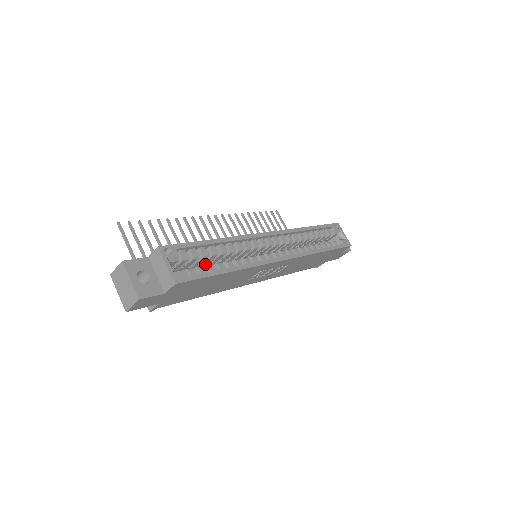
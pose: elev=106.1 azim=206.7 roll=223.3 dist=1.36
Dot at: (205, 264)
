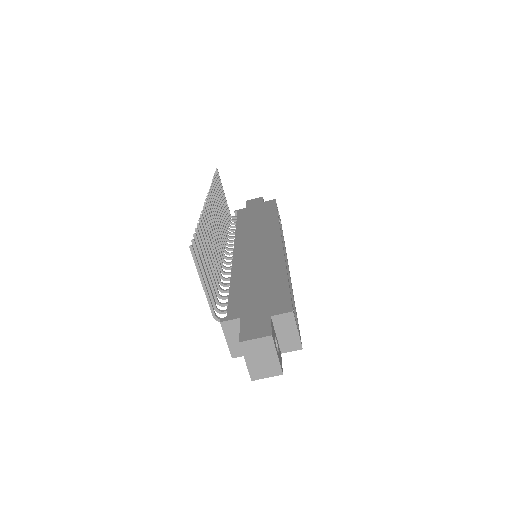
Dot at: occluded
